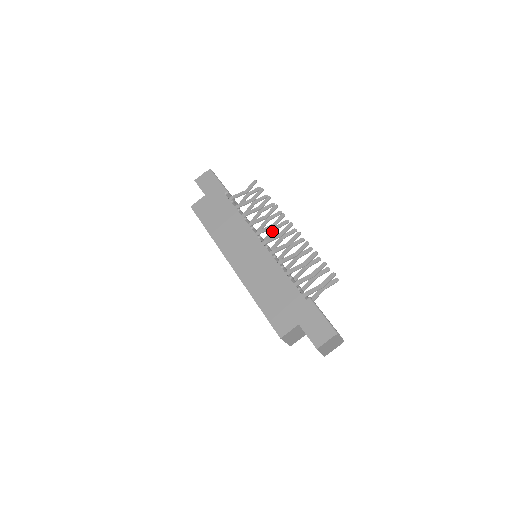
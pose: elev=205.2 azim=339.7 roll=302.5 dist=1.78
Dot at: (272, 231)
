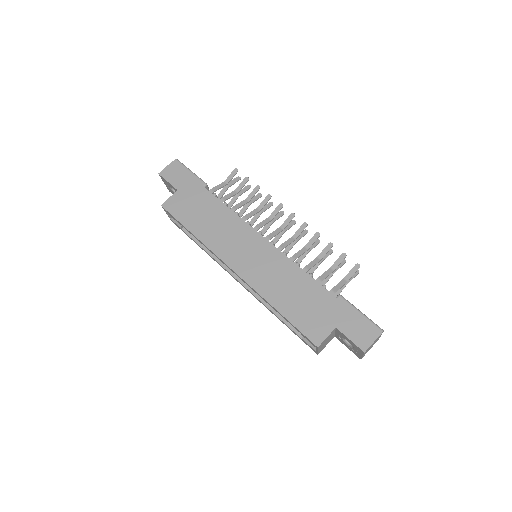
Dot at: (267, 225)
